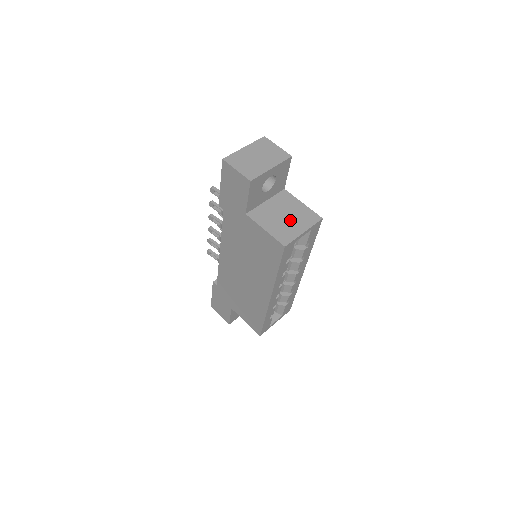
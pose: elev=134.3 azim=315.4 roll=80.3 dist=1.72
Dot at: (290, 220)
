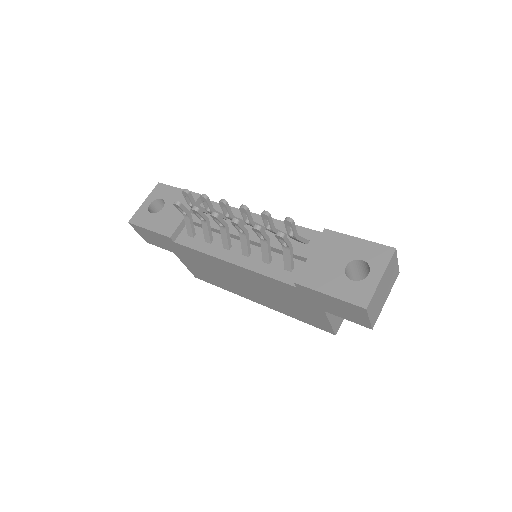
Dot at: occluded
